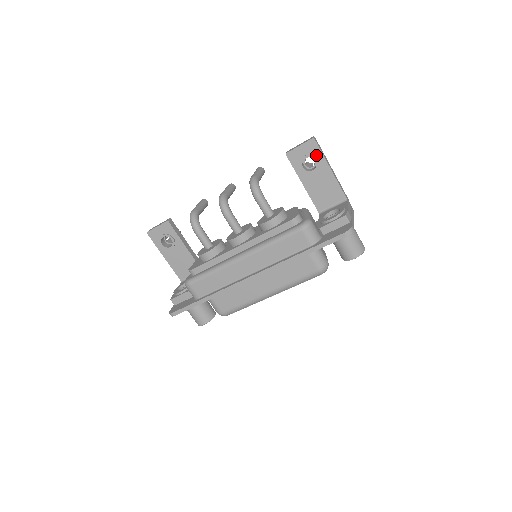
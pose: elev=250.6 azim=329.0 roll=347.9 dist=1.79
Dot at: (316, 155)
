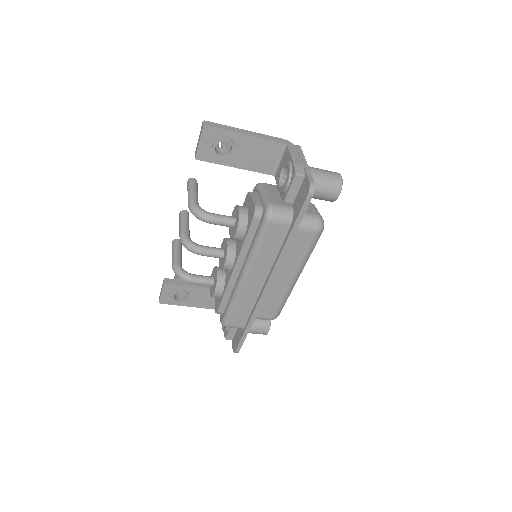
Dot at: (221, 136)
